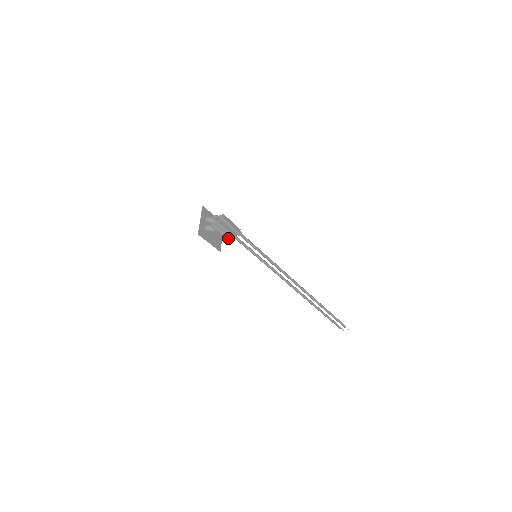
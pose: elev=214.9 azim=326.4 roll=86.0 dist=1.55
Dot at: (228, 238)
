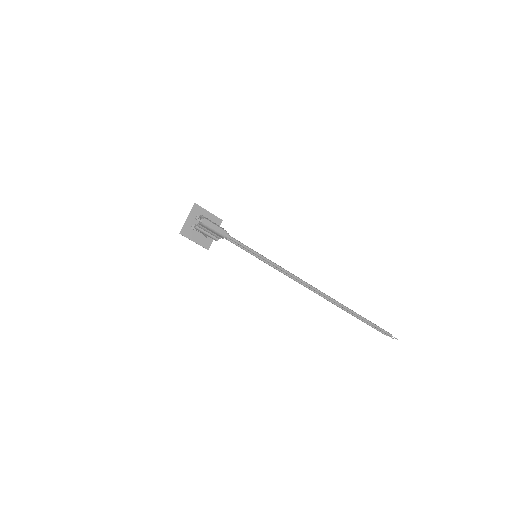
Dot at: (215, 239)
